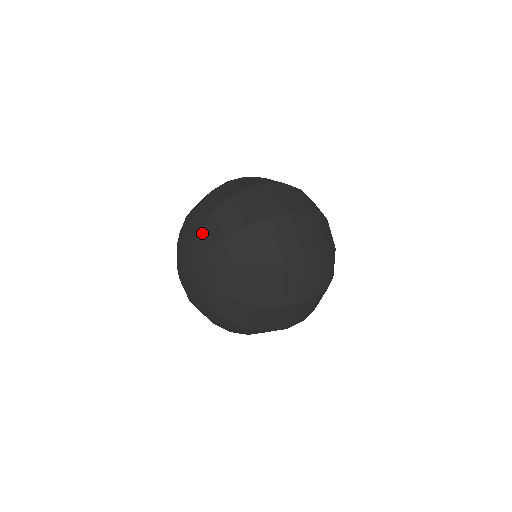
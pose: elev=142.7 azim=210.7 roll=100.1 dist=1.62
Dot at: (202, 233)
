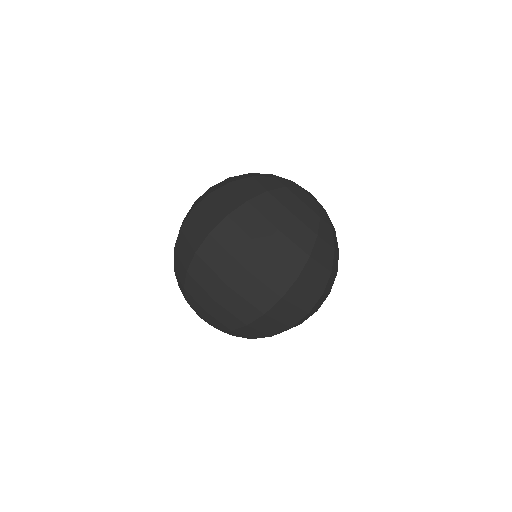
Dot at: (207, 321)
